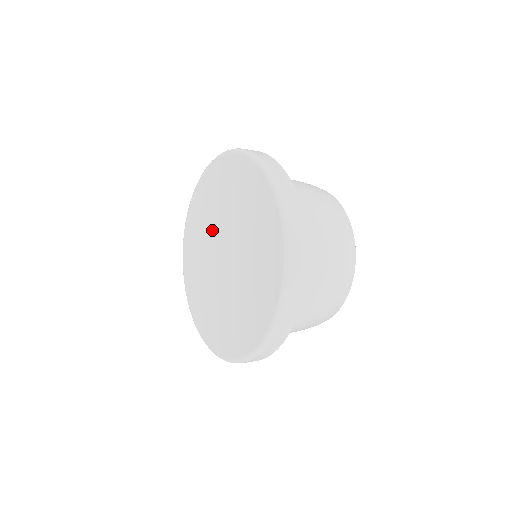
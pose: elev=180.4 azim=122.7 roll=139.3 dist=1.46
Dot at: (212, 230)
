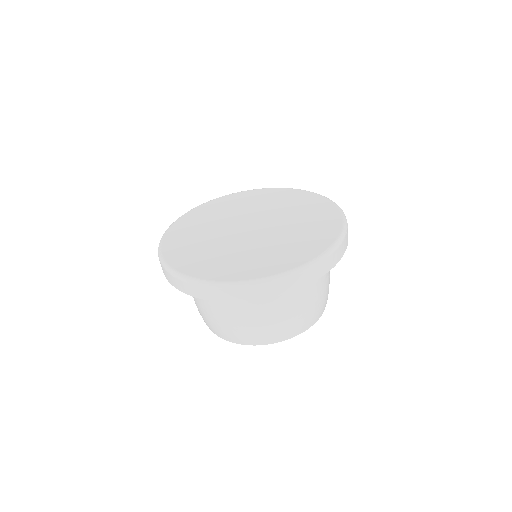
Dot at: (234, 217)
